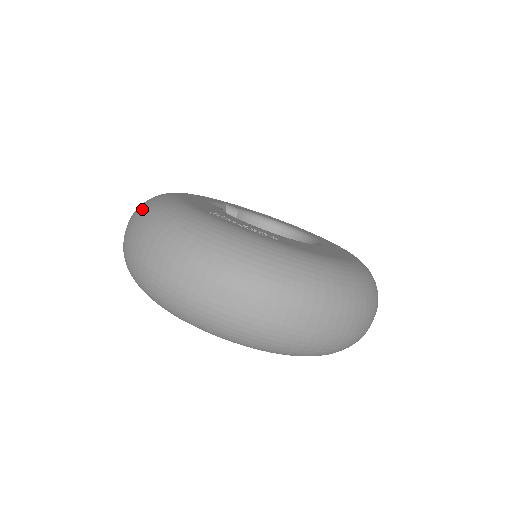
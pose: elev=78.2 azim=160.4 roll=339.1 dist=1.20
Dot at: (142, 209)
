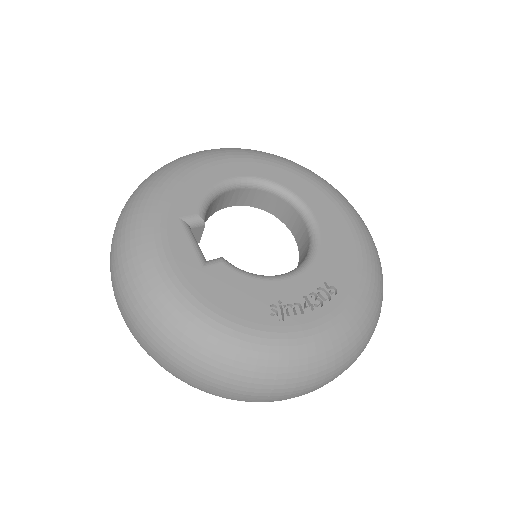
Dot at: (207, 365)
